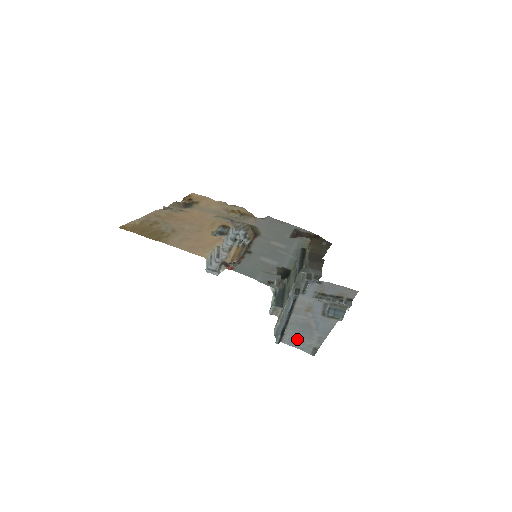
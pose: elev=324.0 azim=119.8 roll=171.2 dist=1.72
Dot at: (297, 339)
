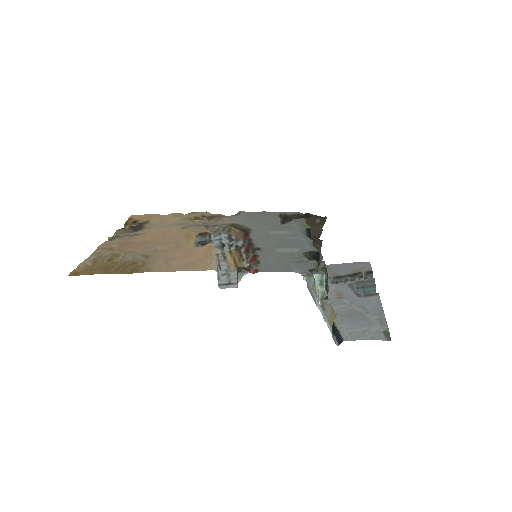
Dot at: (358, 330)
